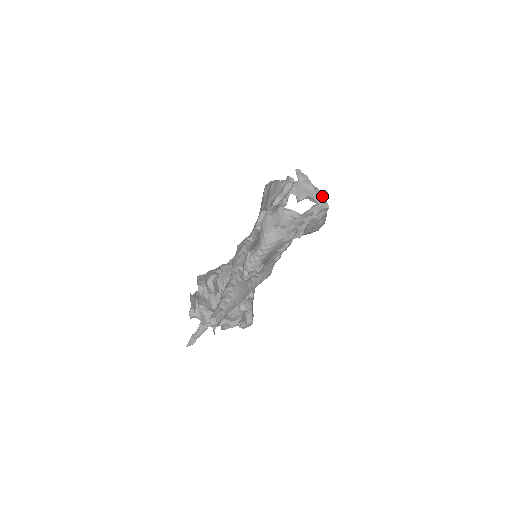
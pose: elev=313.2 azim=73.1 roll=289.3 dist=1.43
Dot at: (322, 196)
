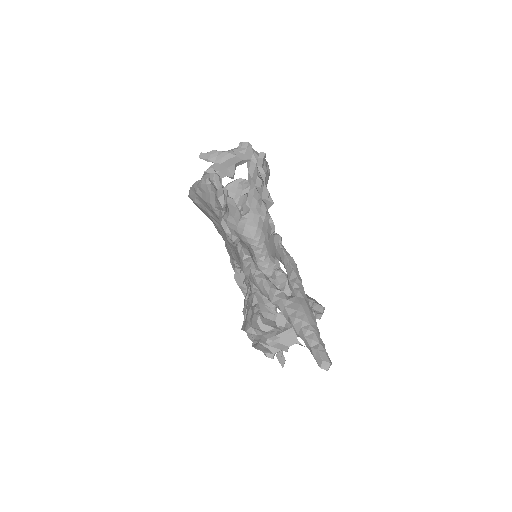
Dot at: (245, 150)
